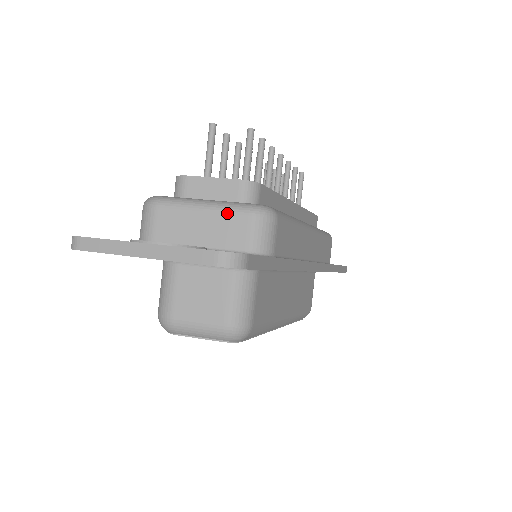
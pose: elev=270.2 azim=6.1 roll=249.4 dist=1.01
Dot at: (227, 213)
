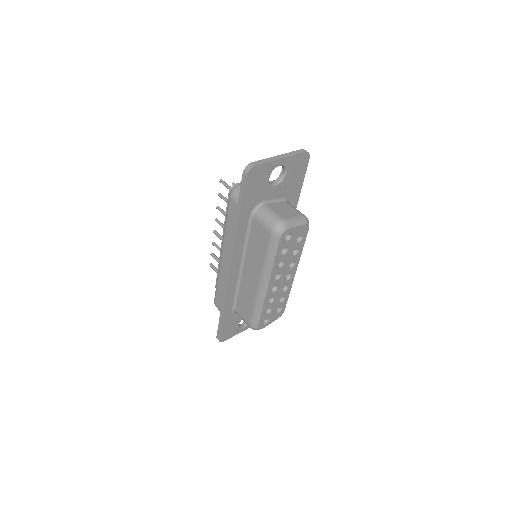
Dot at: occluded
